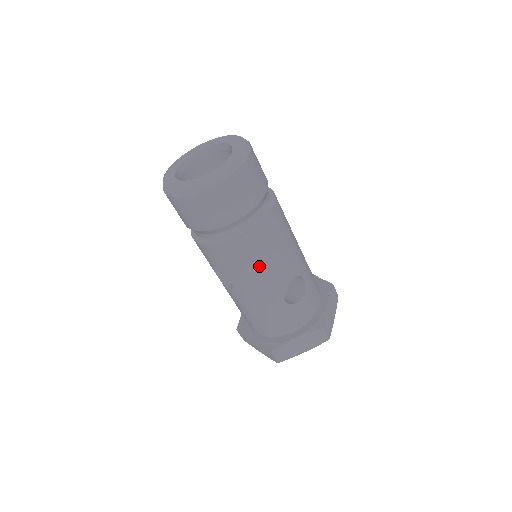
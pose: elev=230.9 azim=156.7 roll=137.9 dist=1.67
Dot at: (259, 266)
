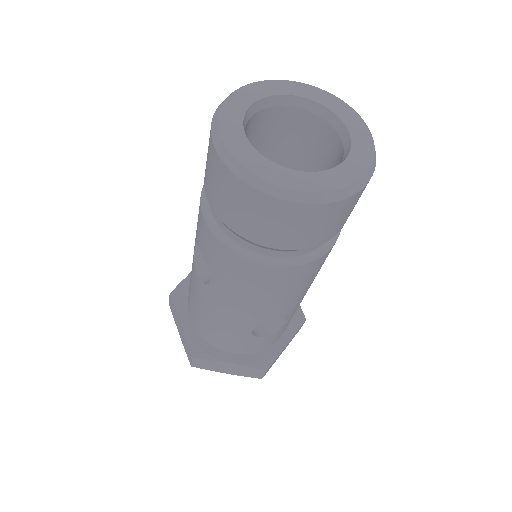
Dot at: (257, 297)
